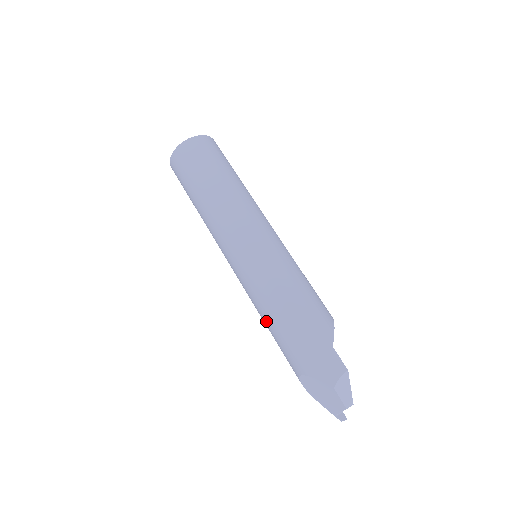
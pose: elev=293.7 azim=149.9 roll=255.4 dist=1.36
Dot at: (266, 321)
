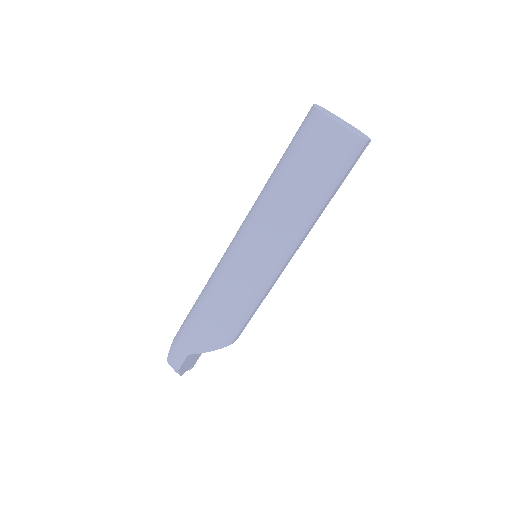
Dot at: occluded
